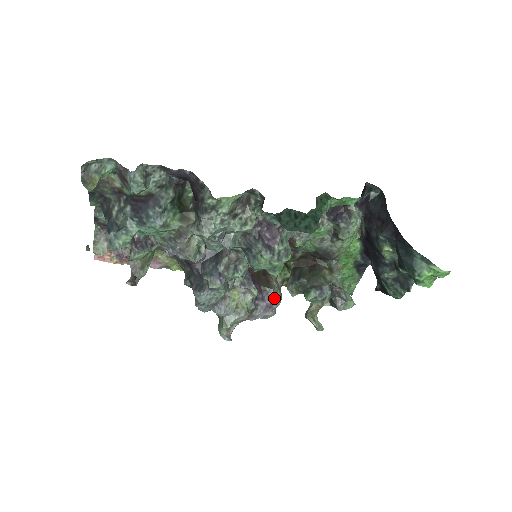
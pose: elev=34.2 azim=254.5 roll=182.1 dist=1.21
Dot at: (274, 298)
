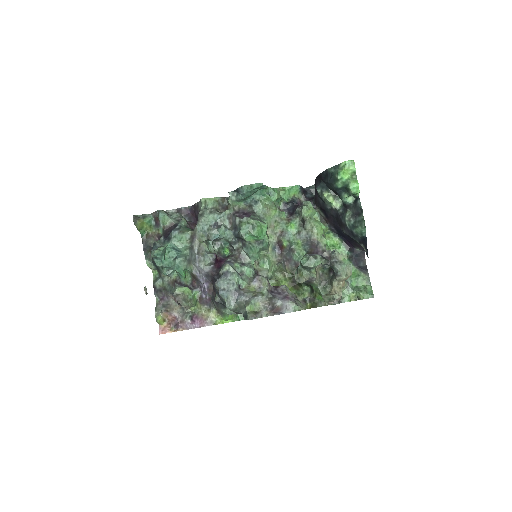
Dot at: (291, 296)
